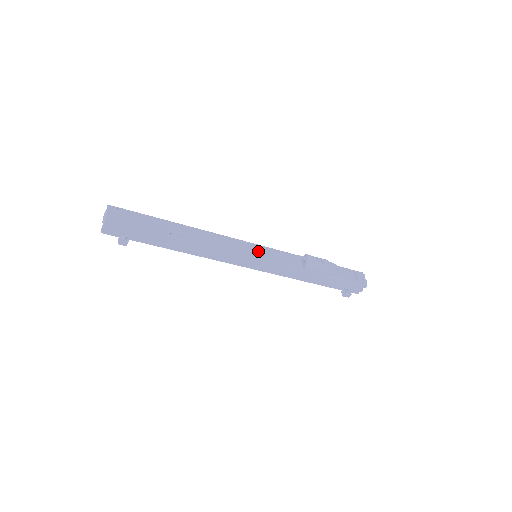
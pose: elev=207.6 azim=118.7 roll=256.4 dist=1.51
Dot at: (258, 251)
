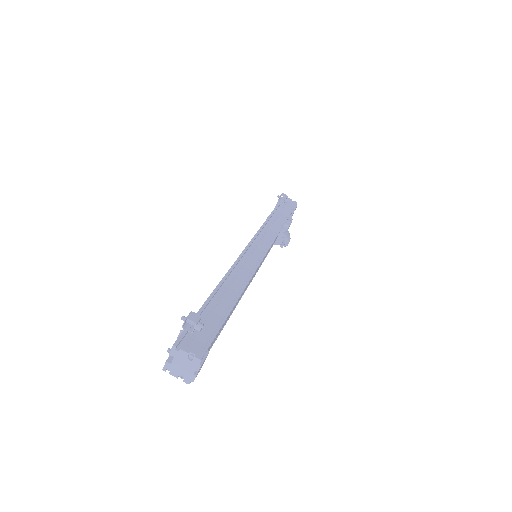
Dot at: occluded
